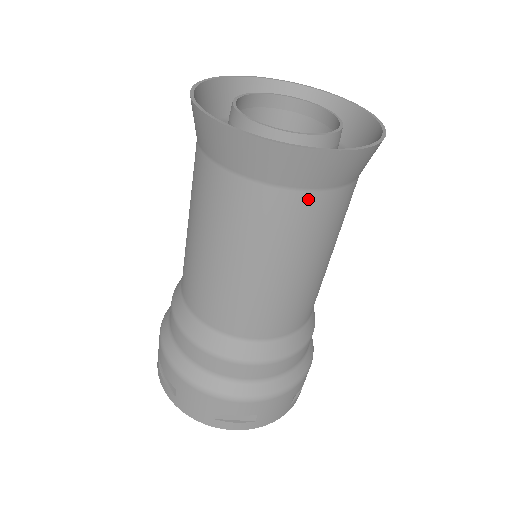
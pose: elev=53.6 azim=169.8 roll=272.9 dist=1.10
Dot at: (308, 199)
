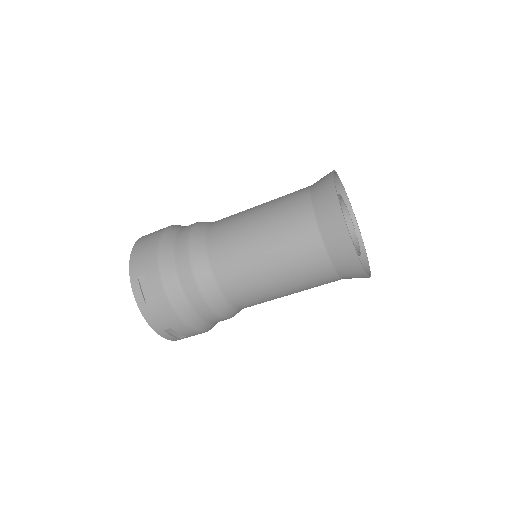
Dot at: (336, 279)
